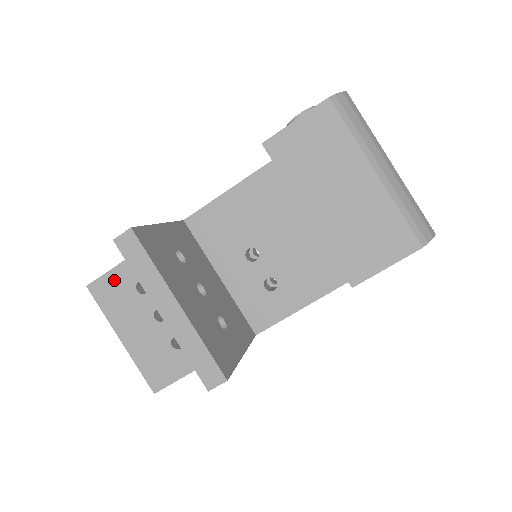
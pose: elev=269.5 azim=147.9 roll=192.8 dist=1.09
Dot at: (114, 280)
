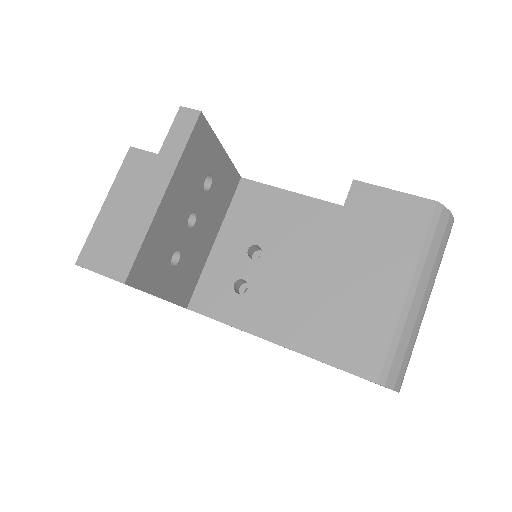
Dot at: (151, 163)
